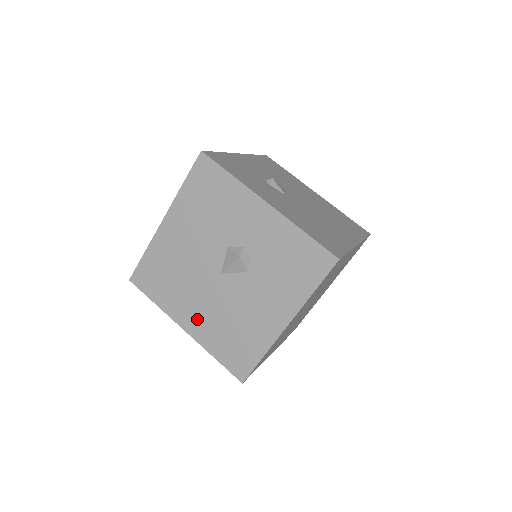
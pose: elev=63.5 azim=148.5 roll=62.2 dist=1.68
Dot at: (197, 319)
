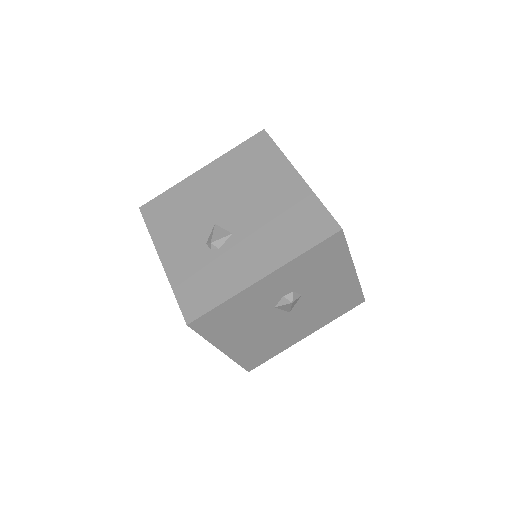
Dot at: (307, 328)
